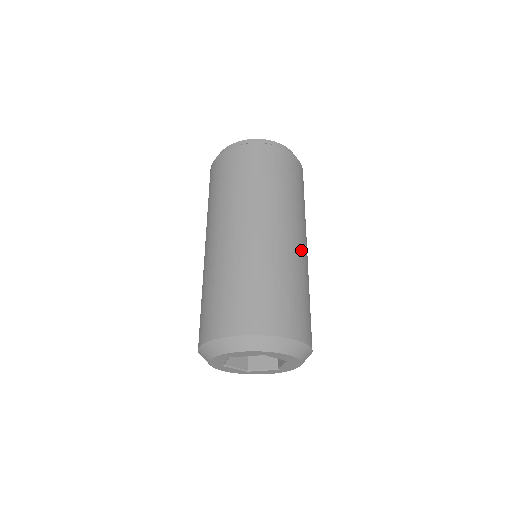
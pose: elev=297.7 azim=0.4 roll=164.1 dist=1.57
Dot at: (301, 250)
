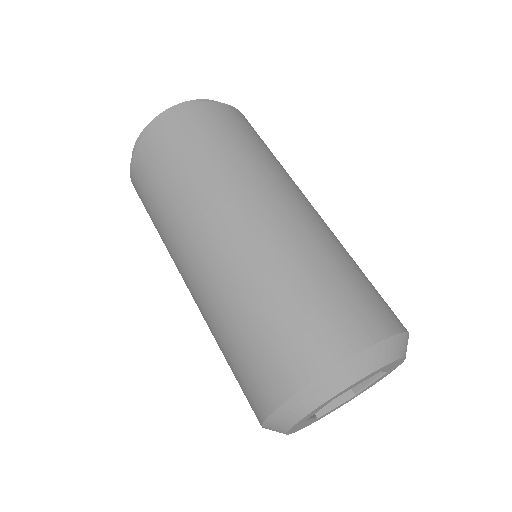
Dot at: (283, 216)
